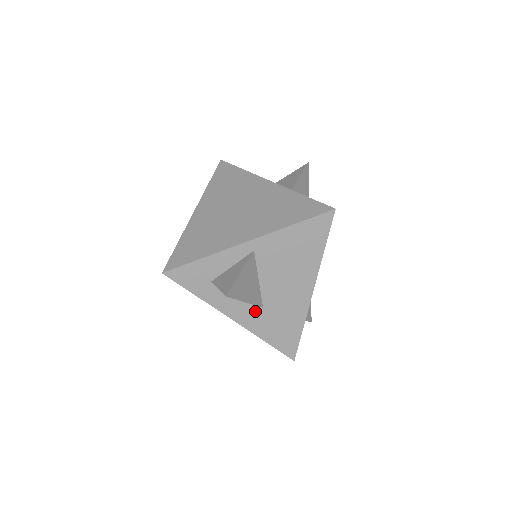
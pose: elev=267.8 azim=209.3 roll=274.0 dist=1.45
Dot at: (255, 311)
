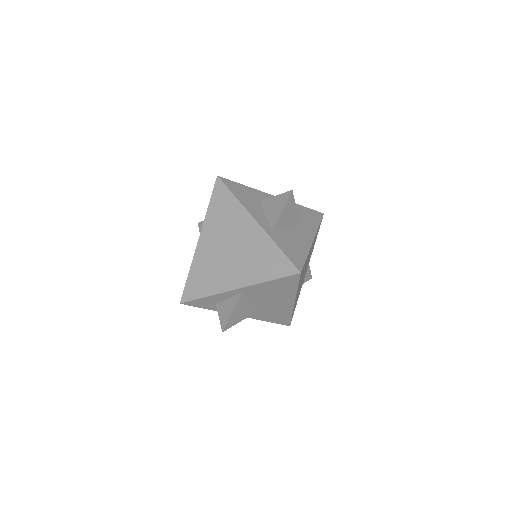
Dot at: occluded
